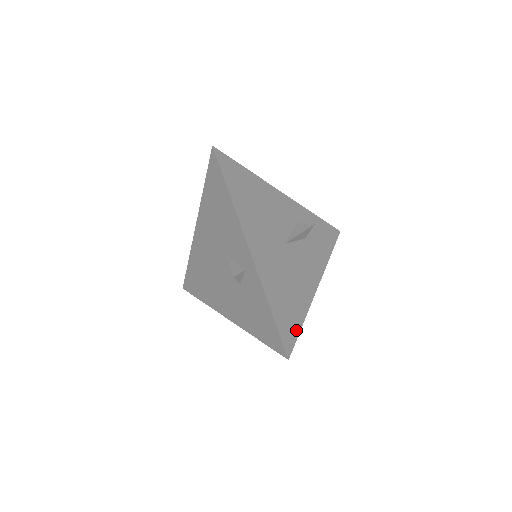
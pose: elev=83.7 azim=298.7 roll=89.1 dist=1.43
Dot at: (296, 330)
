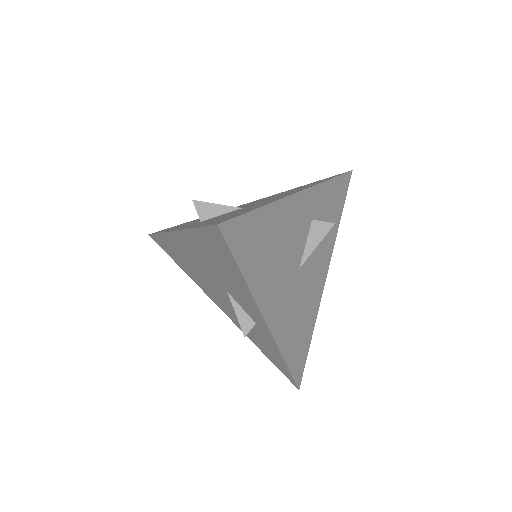
Dot at: (306, 354)
